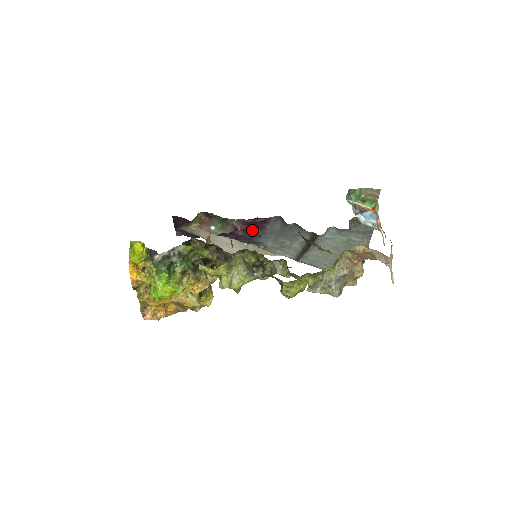
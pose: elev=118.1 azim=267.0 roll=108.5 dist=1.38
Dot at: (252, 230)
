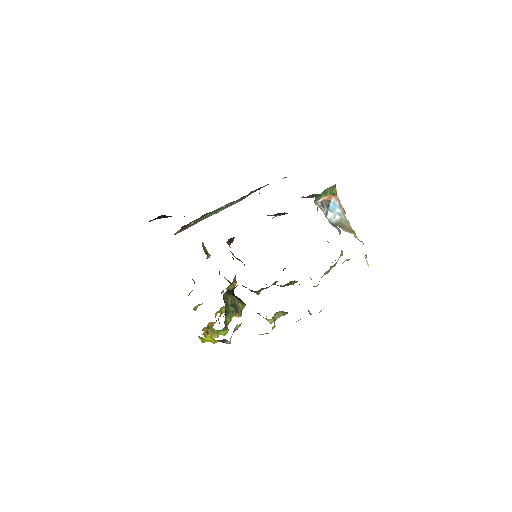
Dot at: occluded
